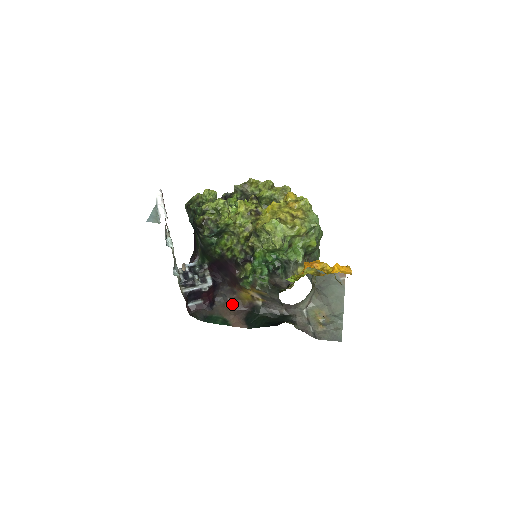
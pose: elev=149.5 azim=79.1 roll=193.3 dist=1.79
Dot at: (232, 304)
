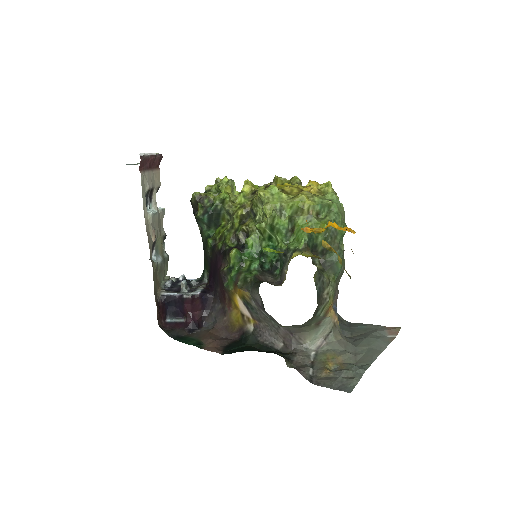
Dot at: (219, 329)
